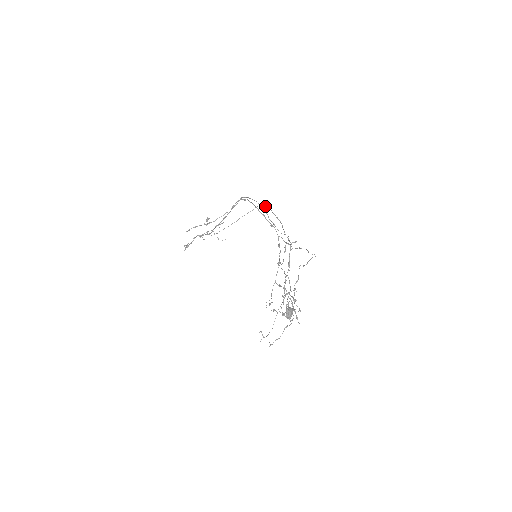
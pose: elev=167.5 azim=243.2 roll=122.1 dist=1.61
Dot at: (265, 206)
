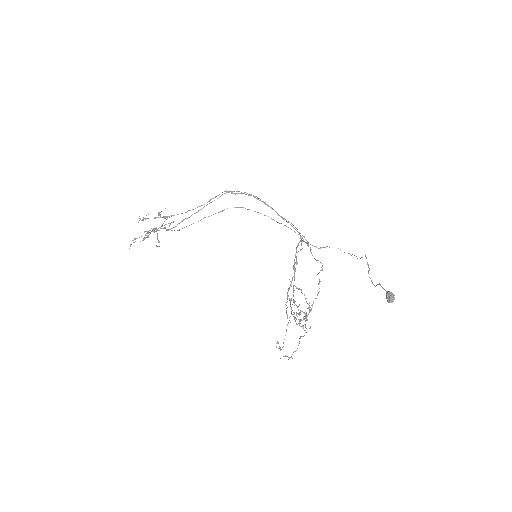
Dot at: occluded
